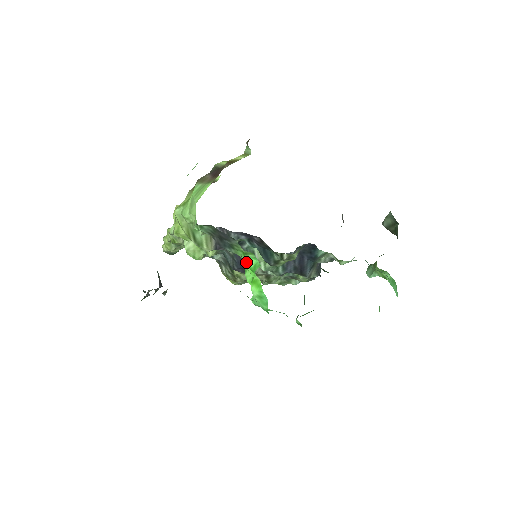
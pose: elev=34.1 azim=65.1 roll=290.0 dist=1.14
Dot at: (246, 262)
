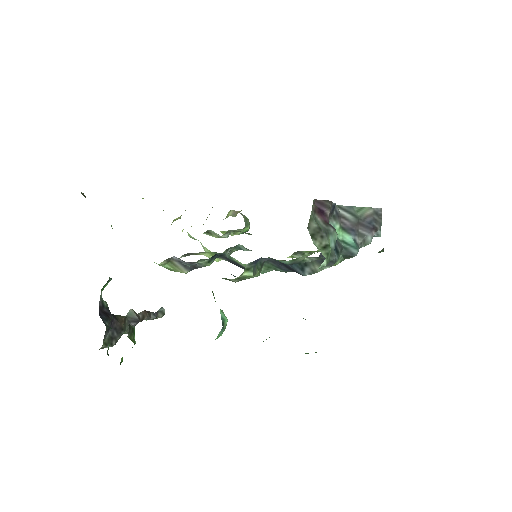
Dot at: occluded
